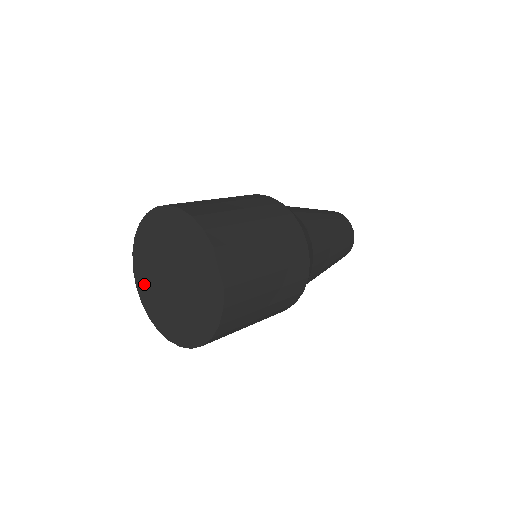
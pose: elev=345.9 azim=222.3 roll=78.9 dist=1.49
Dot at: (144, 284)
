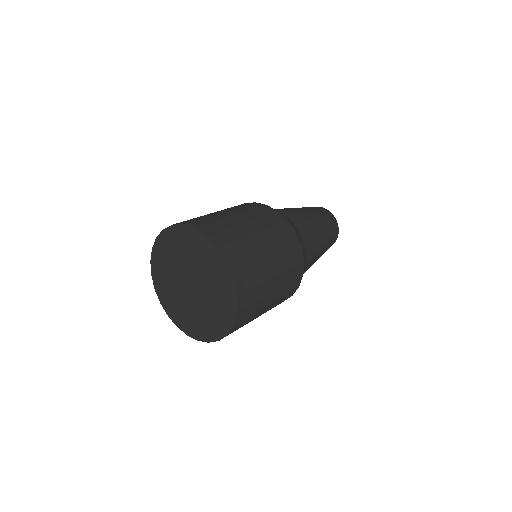
Dot at: (180, 317)
